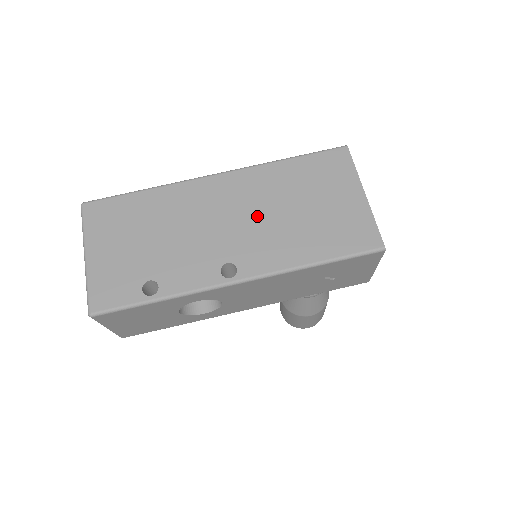
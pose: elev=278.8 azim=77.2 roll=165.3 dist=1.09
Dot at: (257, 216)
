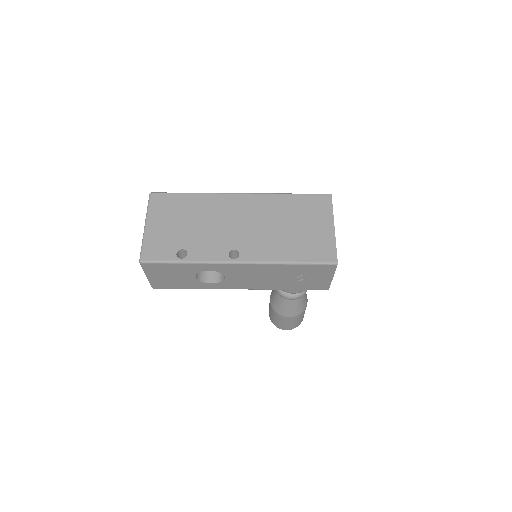
Dot at: (261, 225)
